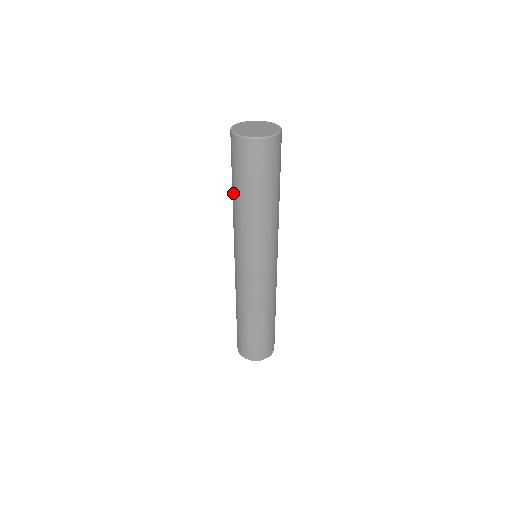
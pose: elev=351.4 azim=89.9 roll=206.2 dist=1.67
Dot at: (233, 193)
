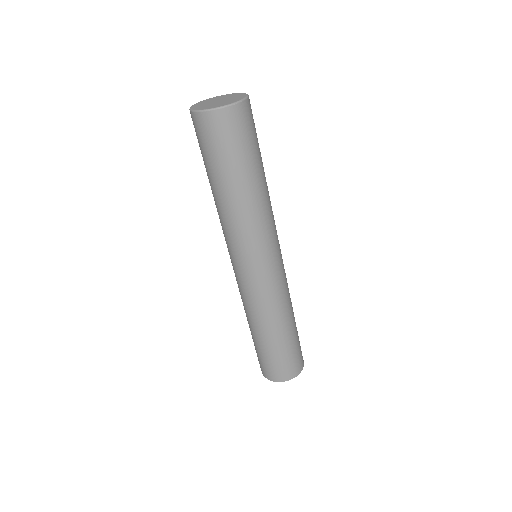
Dot at: (209, 182)
